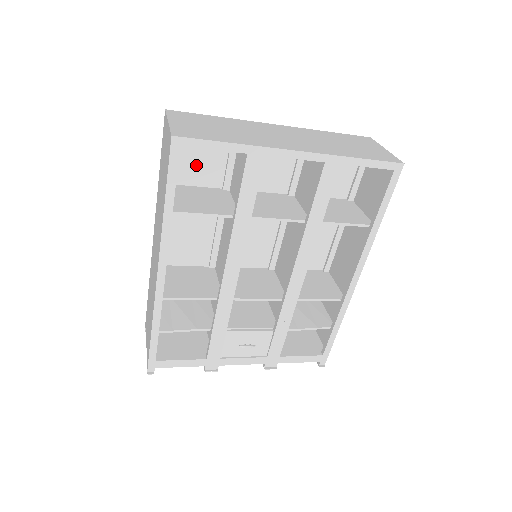
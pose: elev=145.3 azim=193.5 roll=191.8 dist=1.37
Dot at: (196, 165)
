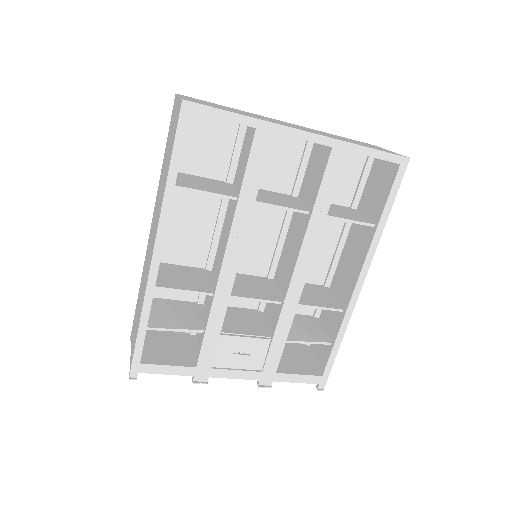
Dot at: (201, 153)
